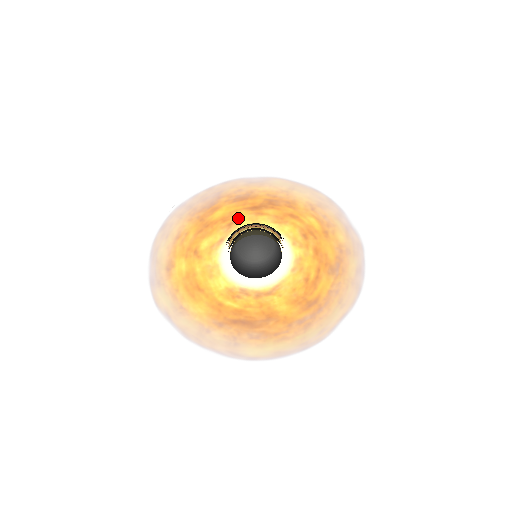
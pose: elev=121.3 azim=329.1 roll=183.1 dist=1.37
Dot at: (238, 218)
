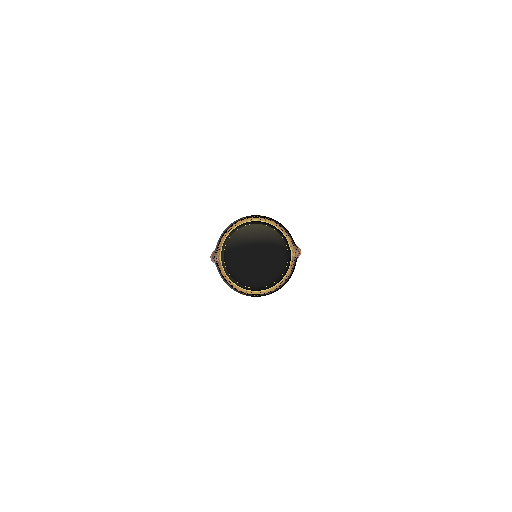
Dot at: occluded
